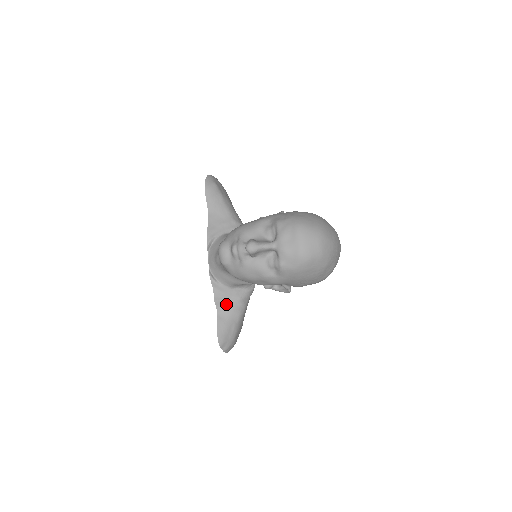
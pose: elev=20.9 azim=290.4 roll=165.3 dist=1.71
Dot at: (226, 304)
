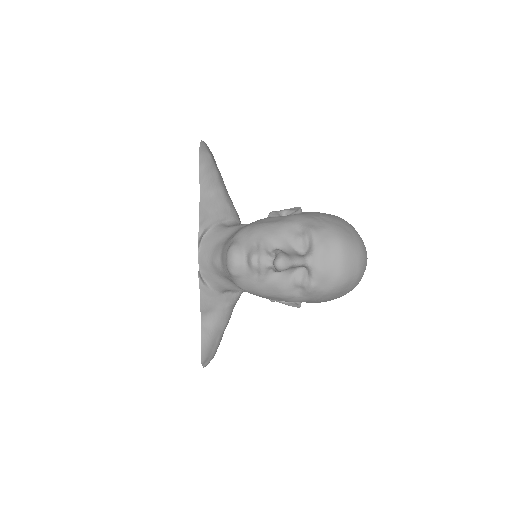
Dot at: (213, 312)
